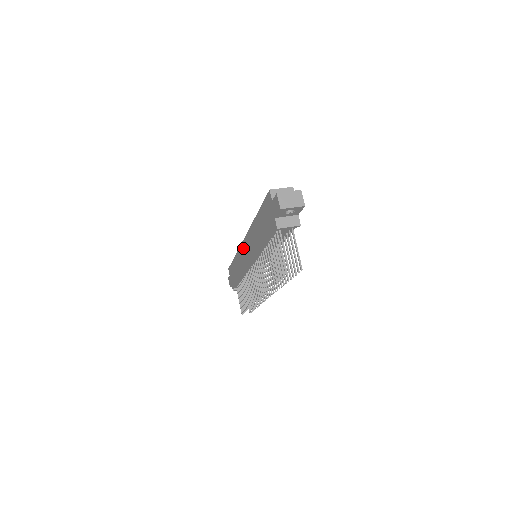
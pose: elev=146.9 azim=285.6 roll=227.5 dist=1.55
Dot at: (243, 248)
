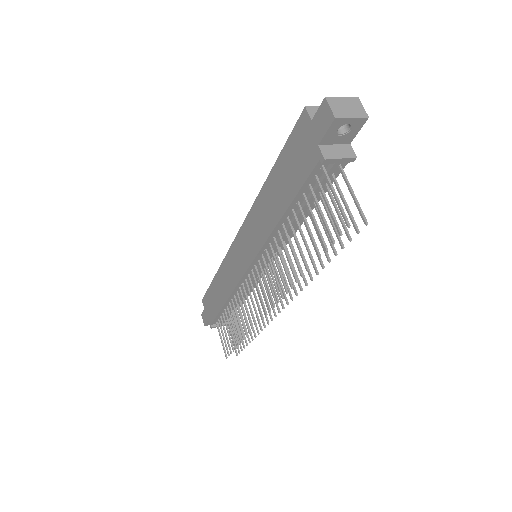
Dot at: (235, 248)
